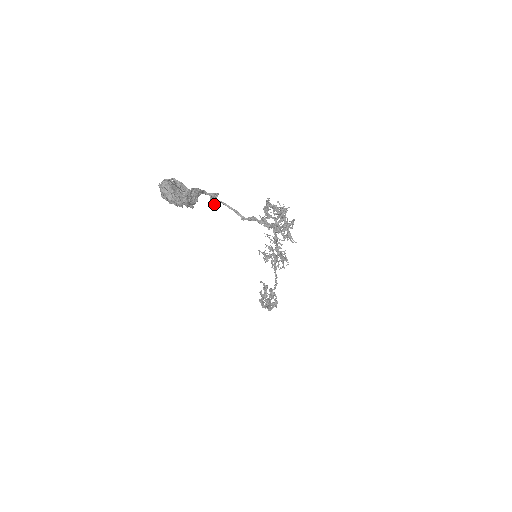
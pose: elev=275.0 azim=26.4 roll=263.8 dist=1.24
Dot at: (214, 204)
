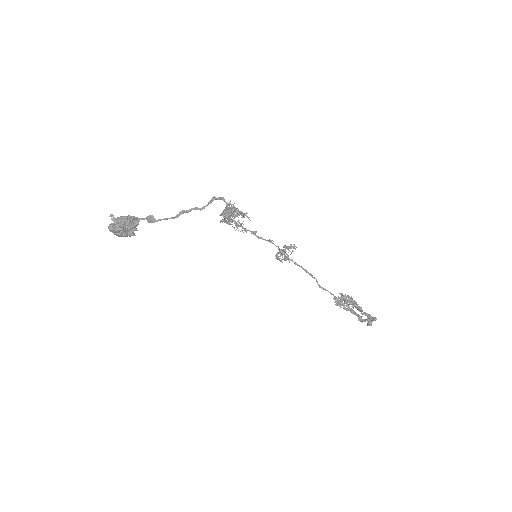
Dot at: occluded
